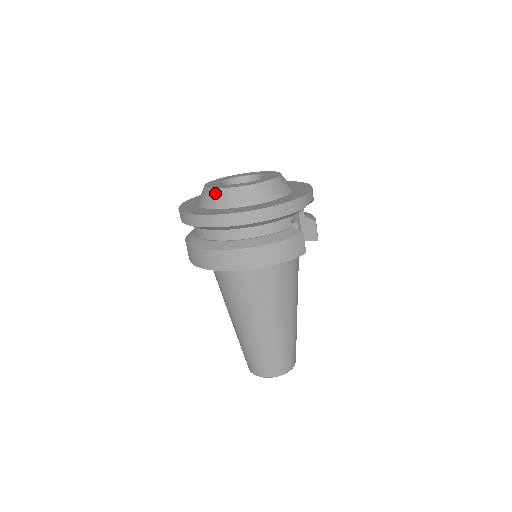
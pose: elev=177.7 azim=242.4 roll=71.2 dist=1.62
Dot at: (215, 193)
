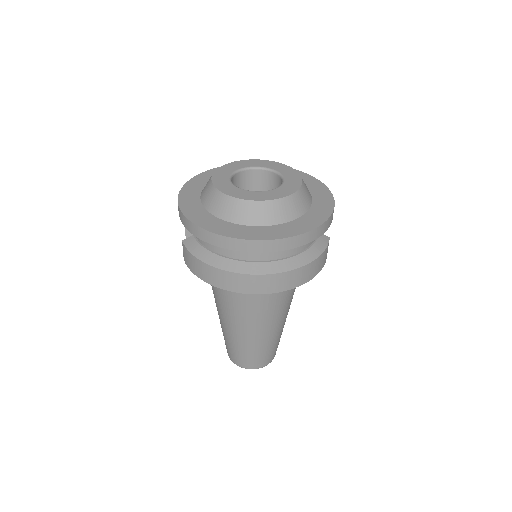
Dot at: (249, 206)
